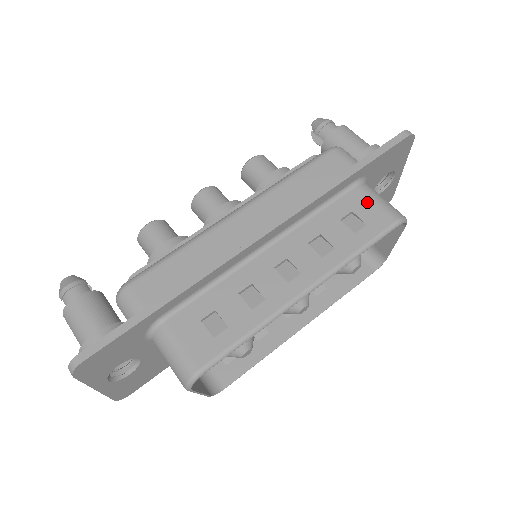
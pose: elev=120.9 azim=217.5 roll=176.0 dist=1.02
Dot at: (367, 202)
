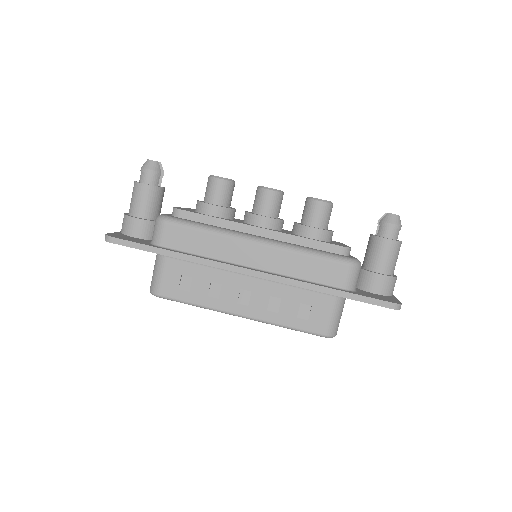
Dot at: (325, 310)
